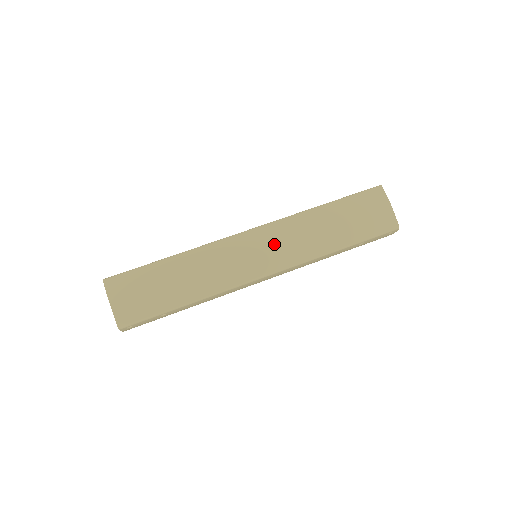
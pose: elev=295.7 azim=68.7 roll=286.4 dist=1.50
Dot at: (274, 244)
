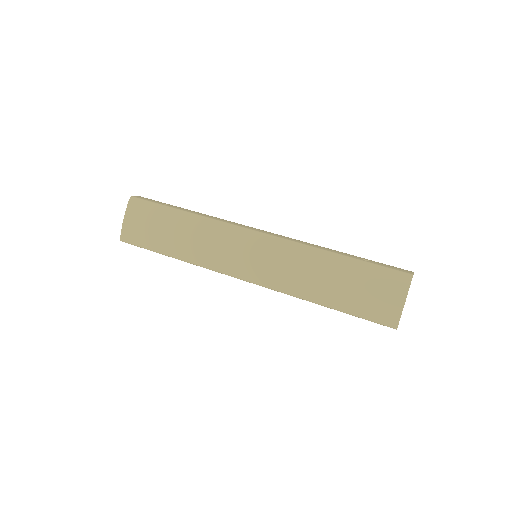
Dot at: (267, 258)
